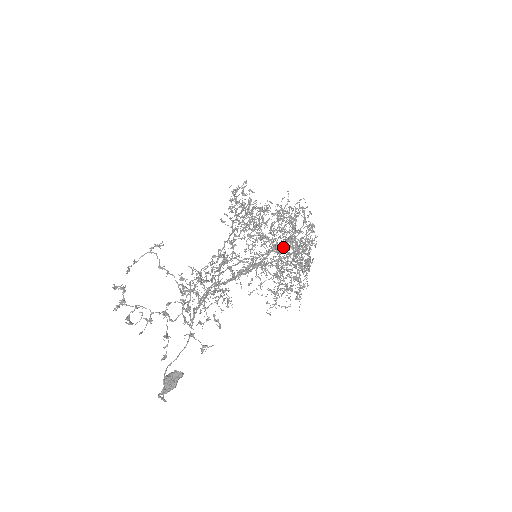
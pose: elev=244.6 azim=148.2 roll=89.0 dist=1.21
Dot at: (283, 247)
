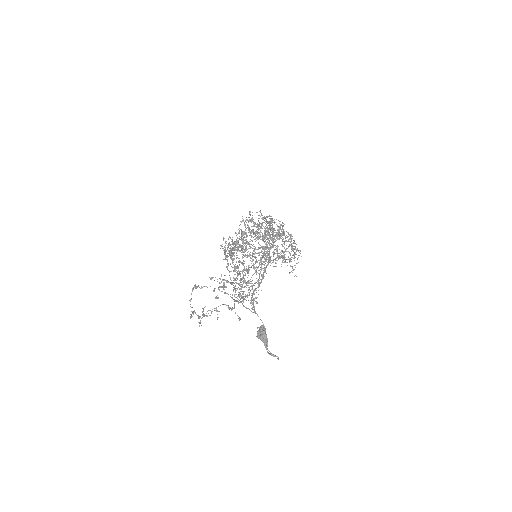
Dot at: occluded
